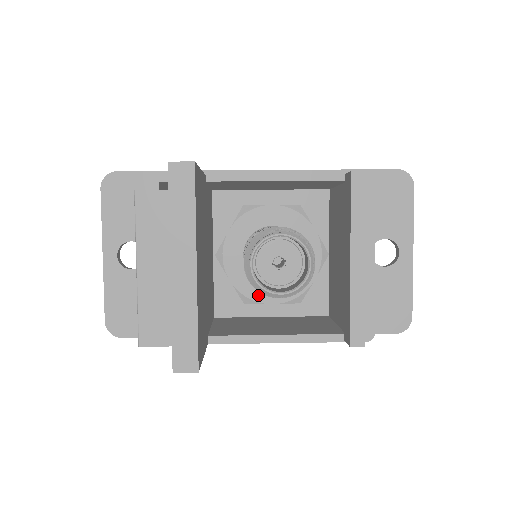
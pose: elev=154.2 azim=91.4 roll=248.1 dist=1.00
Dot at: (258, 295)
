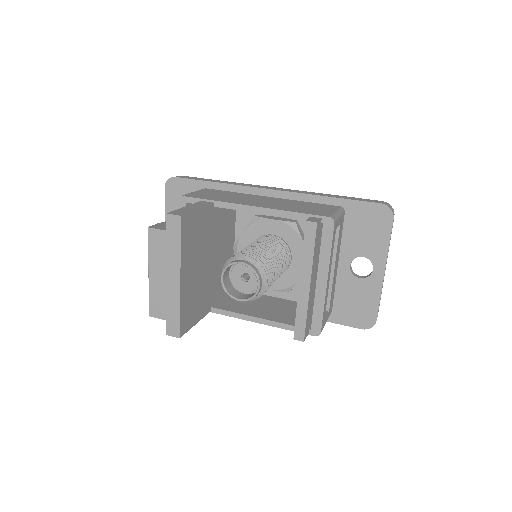
Dot at: occluded
